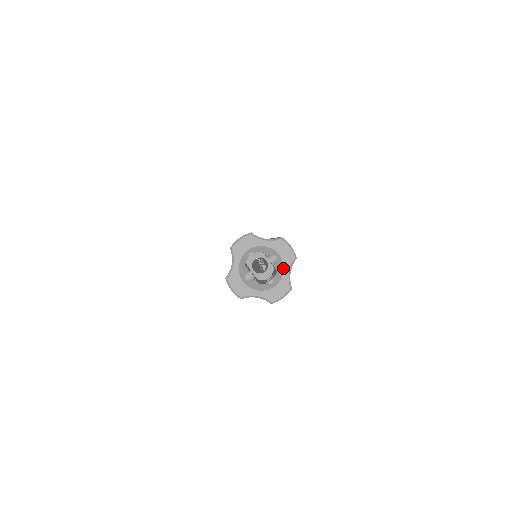
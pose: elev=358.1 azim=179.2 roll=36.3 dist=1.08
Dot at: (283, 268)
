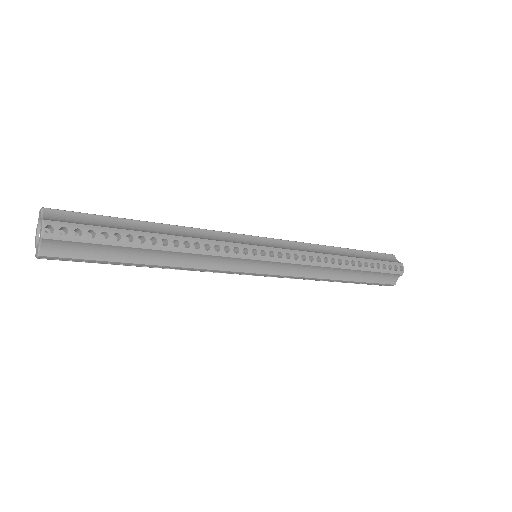
Dot at: (39, 240)
